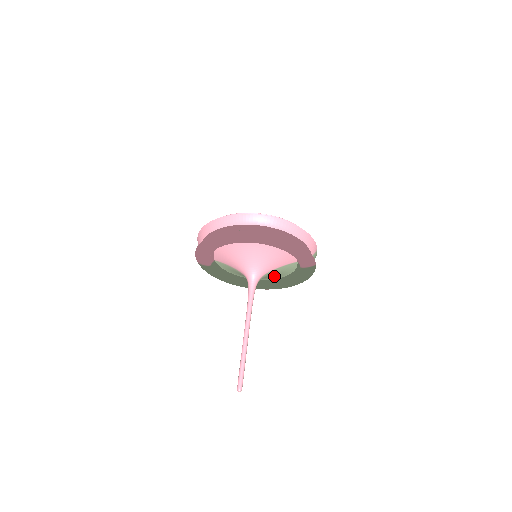
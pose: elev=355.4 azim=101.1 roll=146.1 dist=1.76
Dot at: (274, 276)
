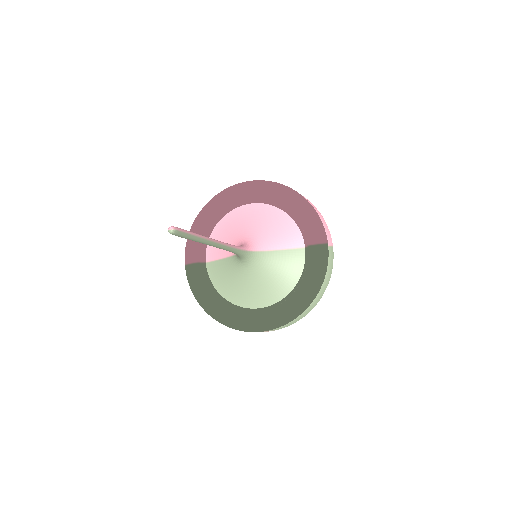
Dot at: (275, 283)
